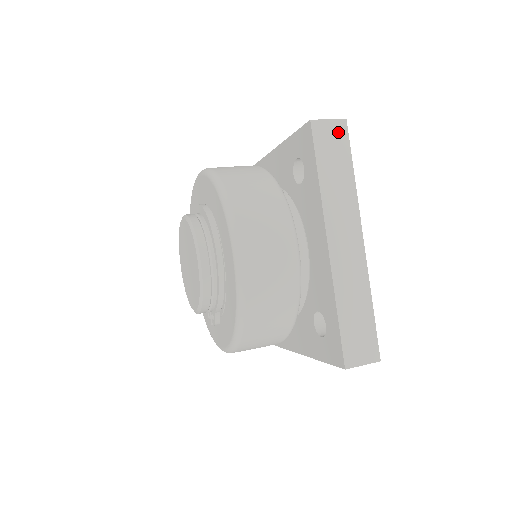
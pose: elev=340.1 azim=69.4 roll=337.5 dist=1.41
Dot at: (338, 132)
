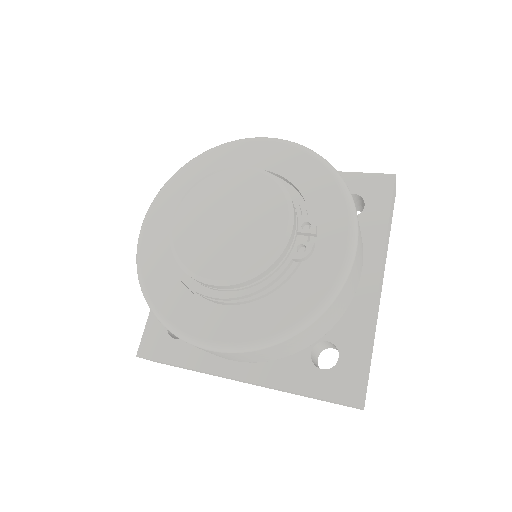
Dot at: occluded
